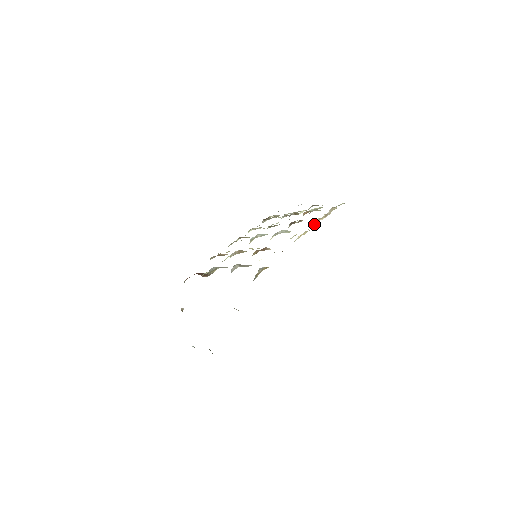
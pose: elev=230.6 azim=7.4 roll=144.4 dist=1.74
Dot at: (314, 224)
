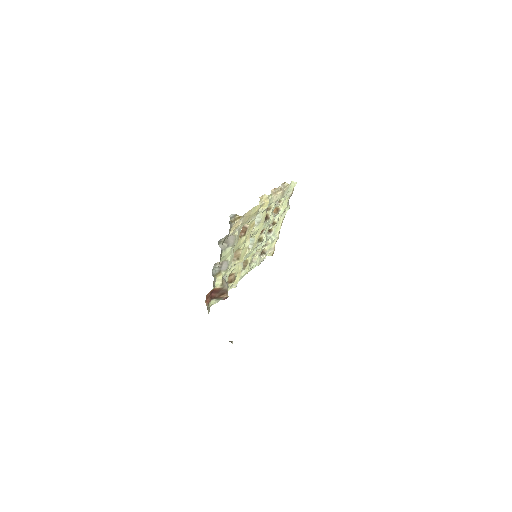
Dot at: (273, 195)
